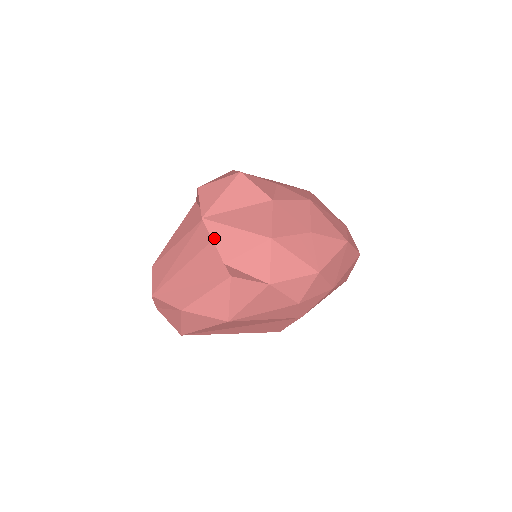
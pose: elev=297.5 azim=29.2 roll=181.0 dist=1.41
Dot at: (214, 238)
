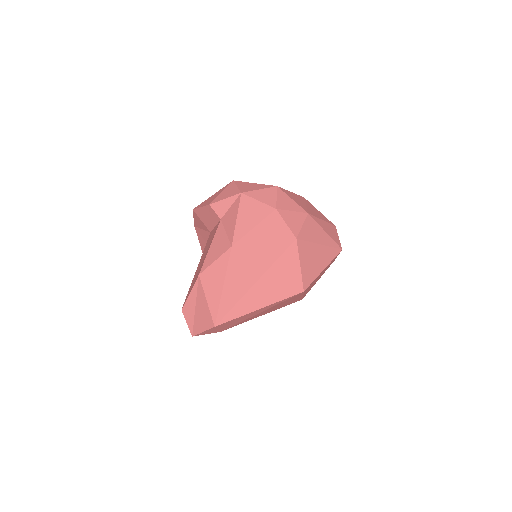
Dot at: (201, 206)
